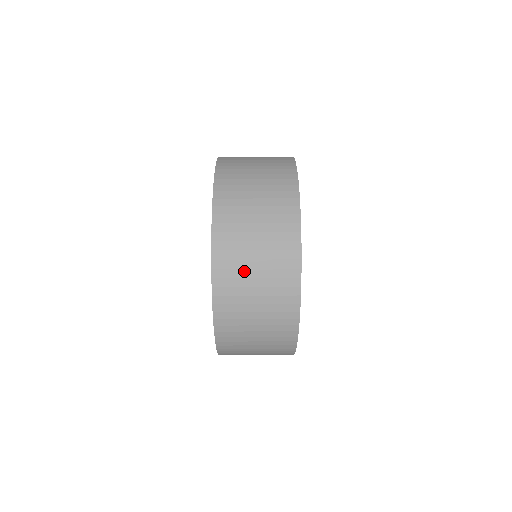
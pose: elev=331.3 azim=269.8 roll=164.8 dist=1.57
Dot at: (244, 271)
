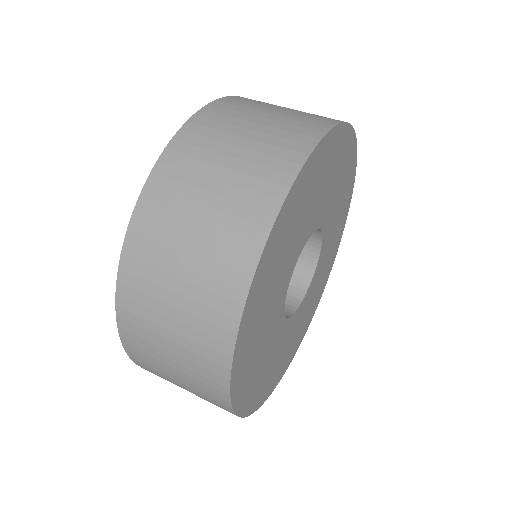
Dot at: (159, 363)
